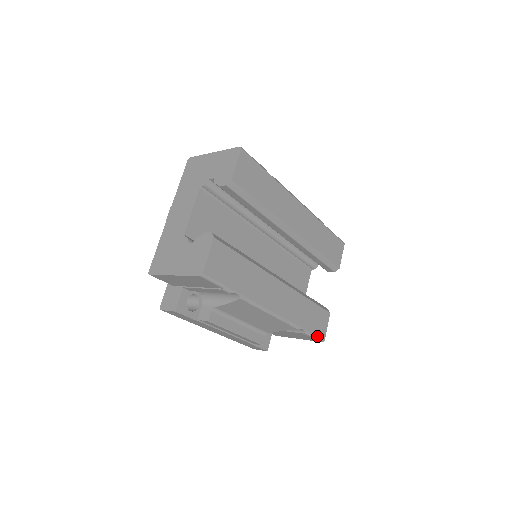
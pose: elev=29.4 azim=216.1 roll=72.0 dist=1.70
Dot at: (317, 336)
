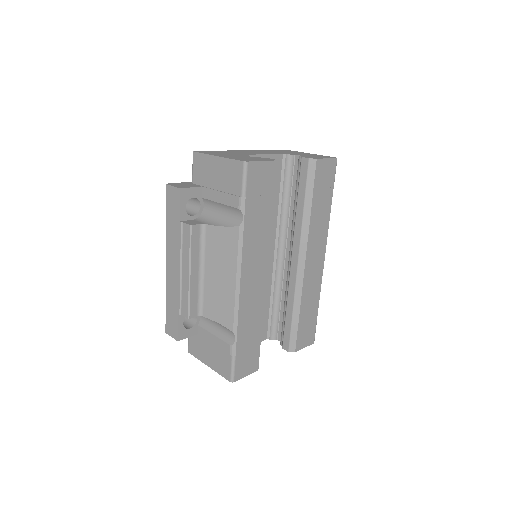
Dot at: (235, 366)
